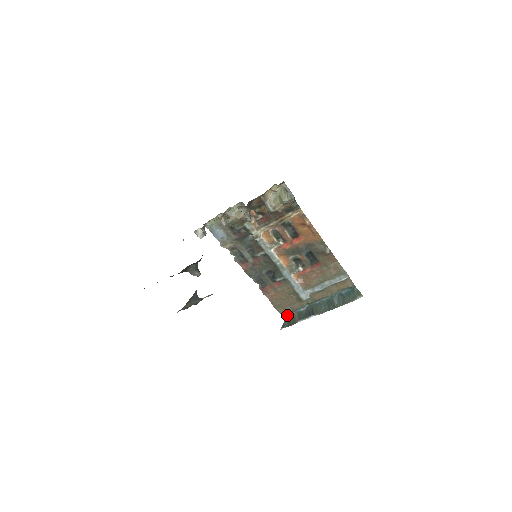
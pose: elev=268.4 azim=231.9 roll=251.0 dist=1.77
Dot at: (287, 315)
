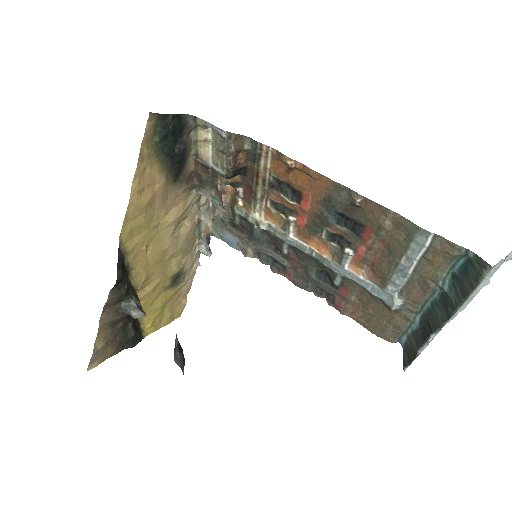
Dot at: (402, 342)
